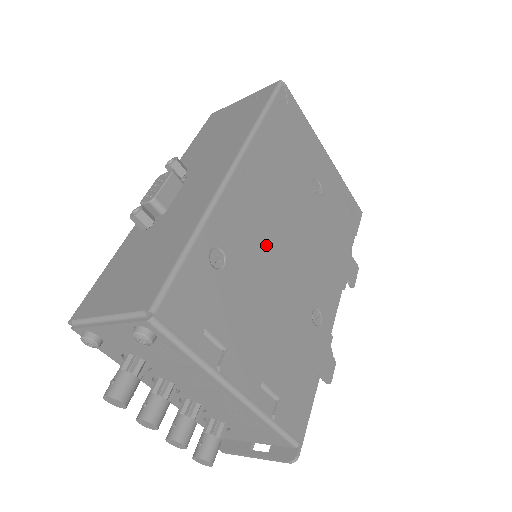
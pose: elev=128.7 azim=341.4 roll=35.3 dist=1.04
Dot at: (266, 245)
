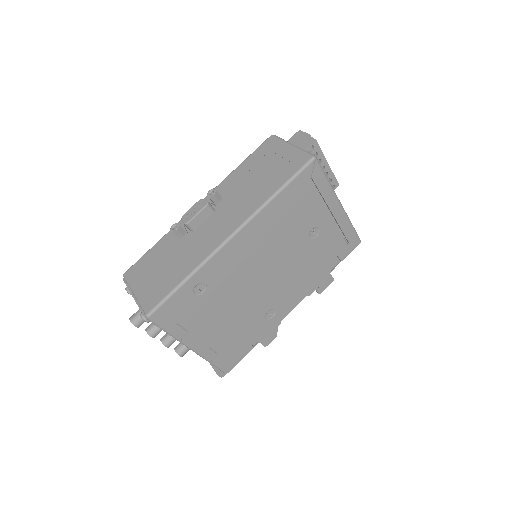
Dot at: (243, 278)
